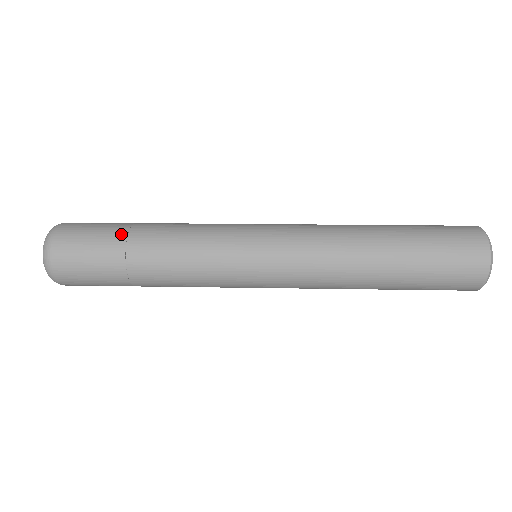
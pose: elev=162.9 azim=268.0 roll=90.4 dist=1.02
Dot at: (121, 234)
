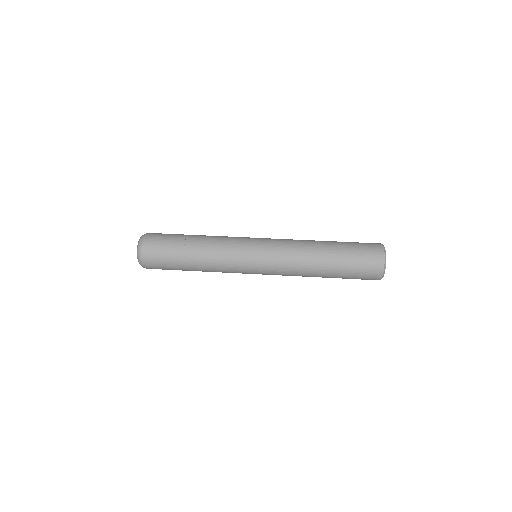
Dot at: (182, 238)
